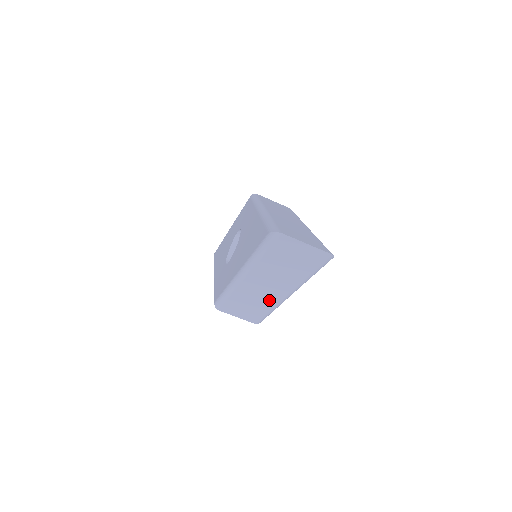
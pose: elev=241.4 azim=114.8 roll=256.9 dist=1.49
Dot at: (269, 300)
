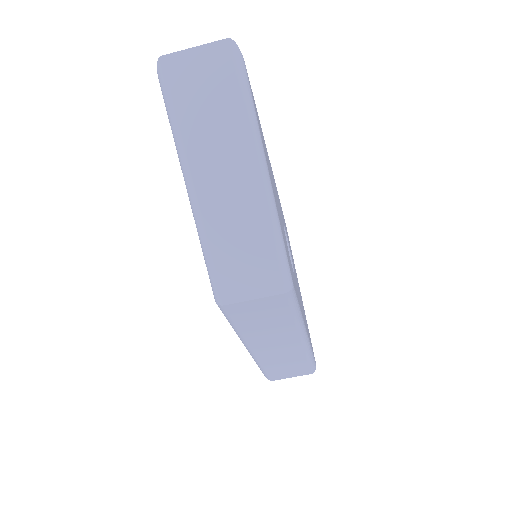
Dot at: (252, 209)
